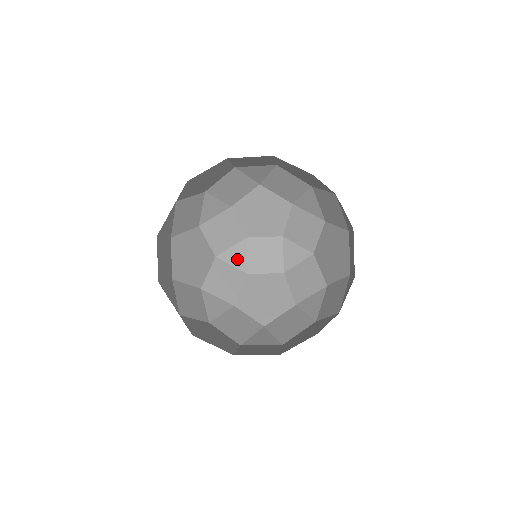
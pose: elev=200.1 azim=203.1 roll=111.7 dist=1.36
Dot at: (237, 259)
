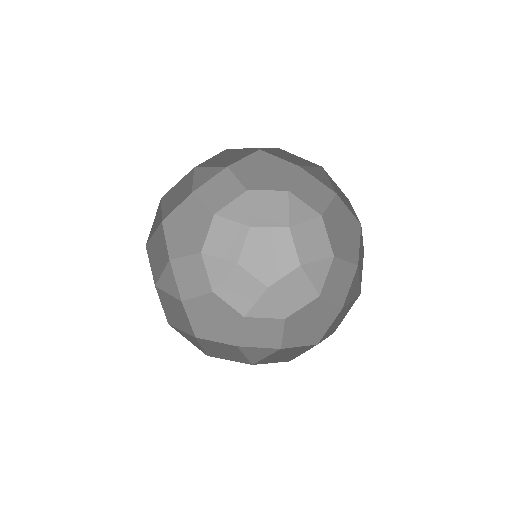
Dot at: (238, 213)
